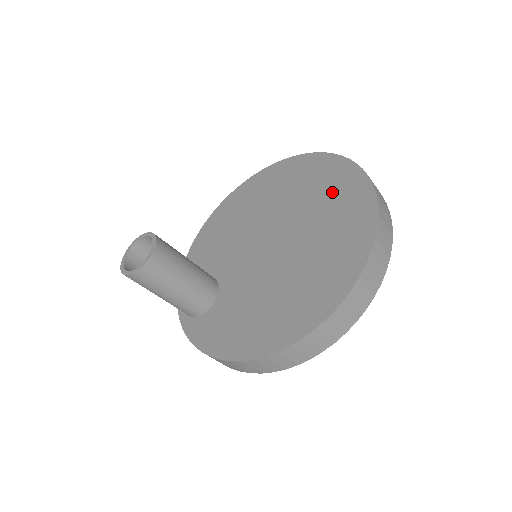
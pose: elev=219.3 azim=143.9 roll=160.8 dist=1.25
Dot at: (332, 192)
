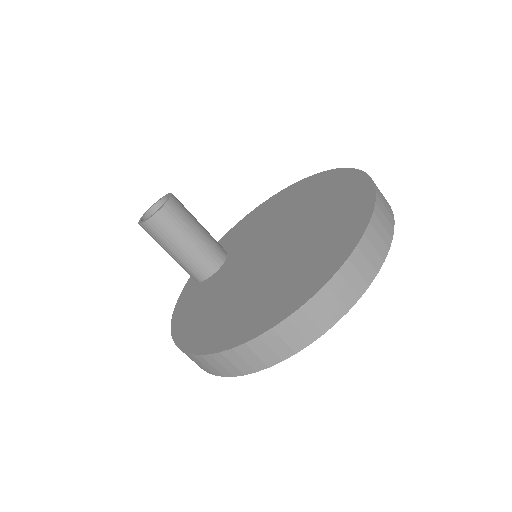
Dot at: (333, 231)
